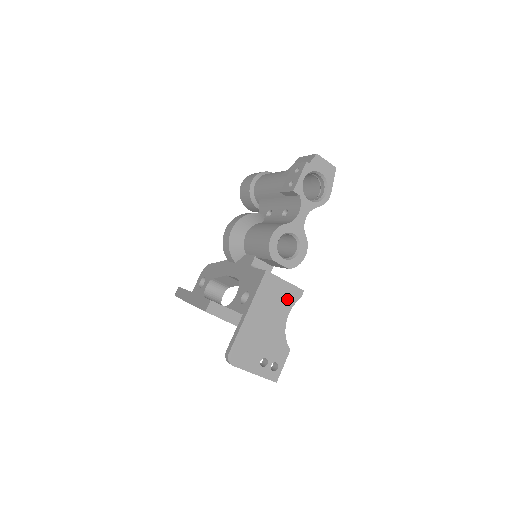
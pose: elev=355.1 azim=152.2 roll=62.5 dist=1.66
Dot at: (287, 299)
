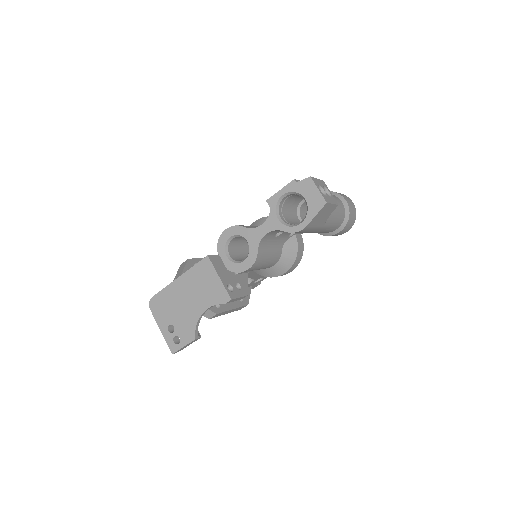
Dot at: (213, 294)
